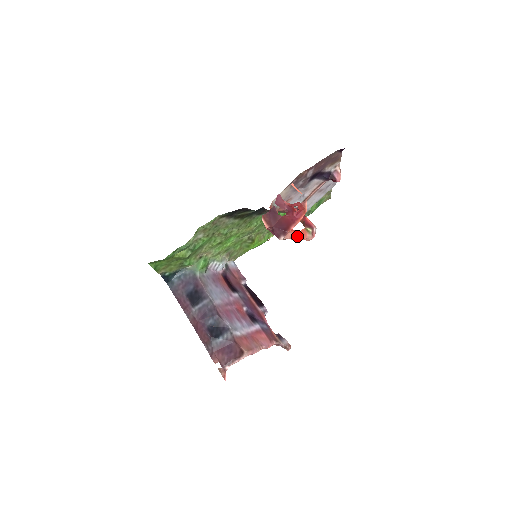
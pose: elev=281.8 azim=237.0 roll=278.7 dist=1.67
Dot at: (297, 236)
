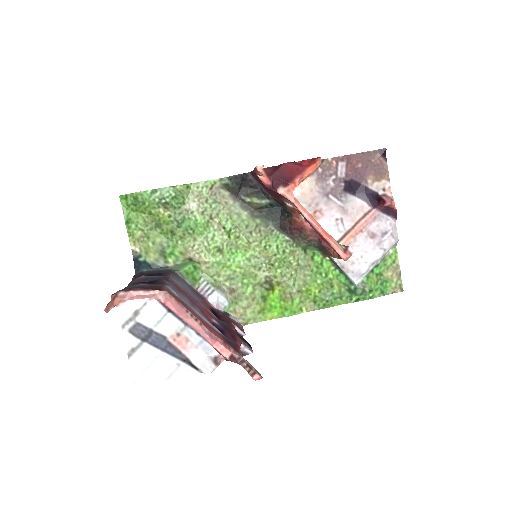
Dot at: (311, 217)
